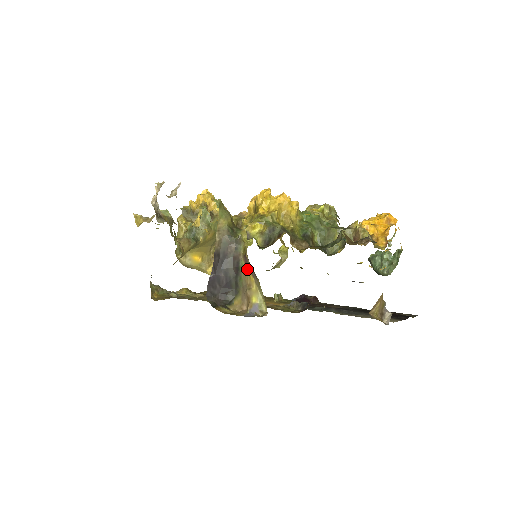
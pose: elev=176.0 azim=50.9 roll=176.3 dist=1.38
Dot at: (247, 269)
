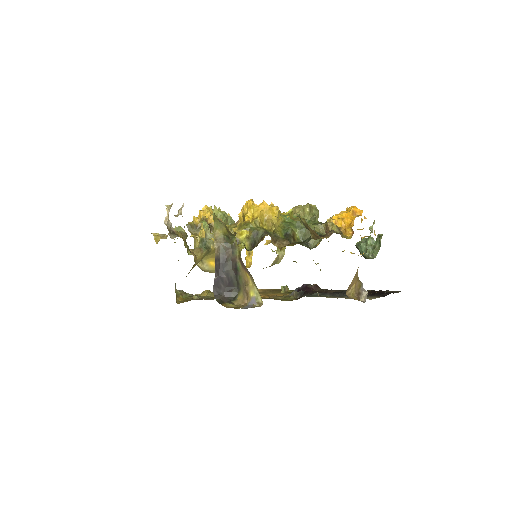
Dot at: (243, 269)
